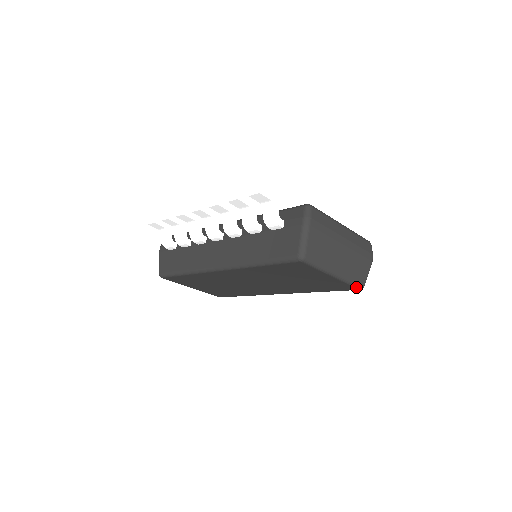
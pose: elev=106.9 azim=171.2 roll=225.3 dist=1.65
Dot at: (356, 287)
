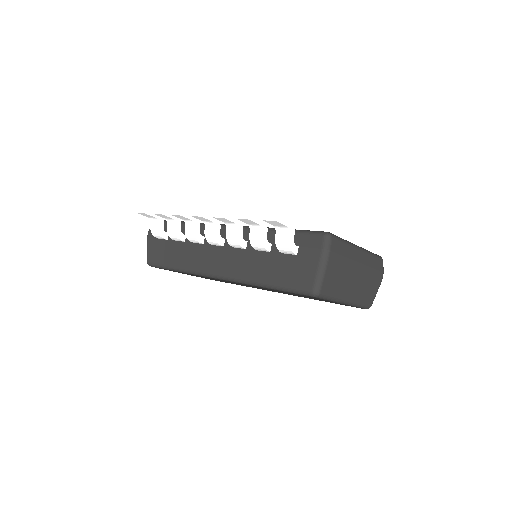
Dot at: (363, 308)
